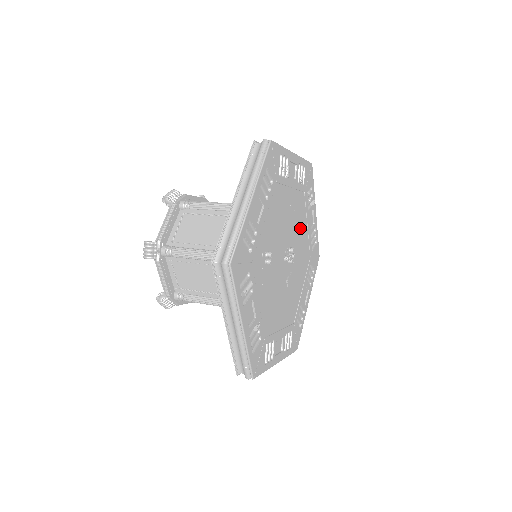
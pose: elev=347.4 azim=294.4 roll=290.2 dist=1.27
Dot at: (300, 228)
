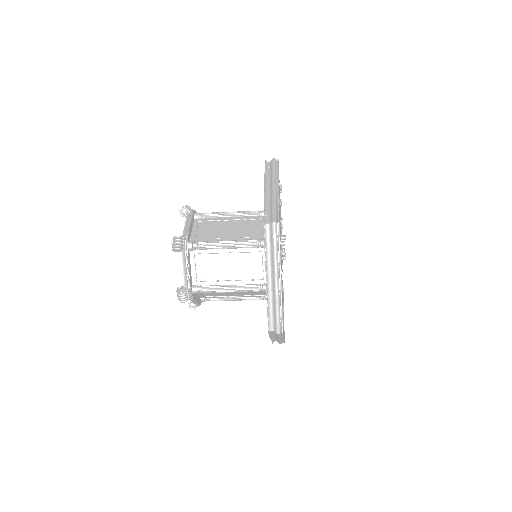
Dot at: occluded
